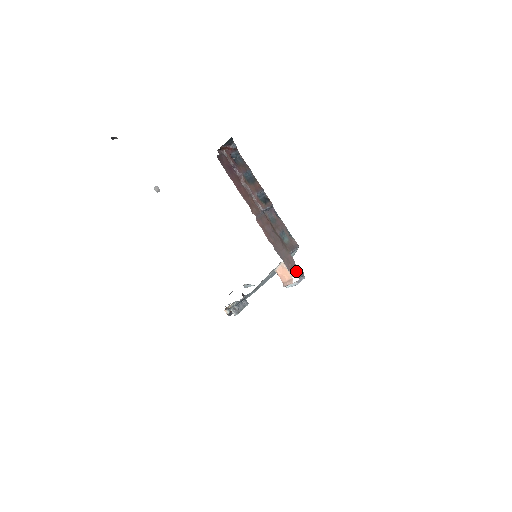
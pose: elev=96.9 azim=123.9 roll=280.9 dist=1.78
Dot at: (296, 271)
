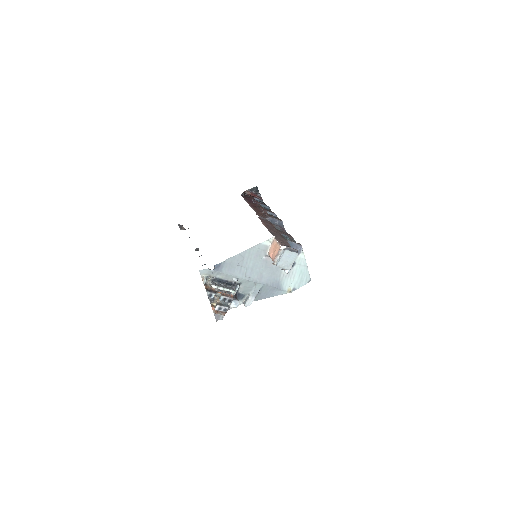
Dot at: (288, 246)
